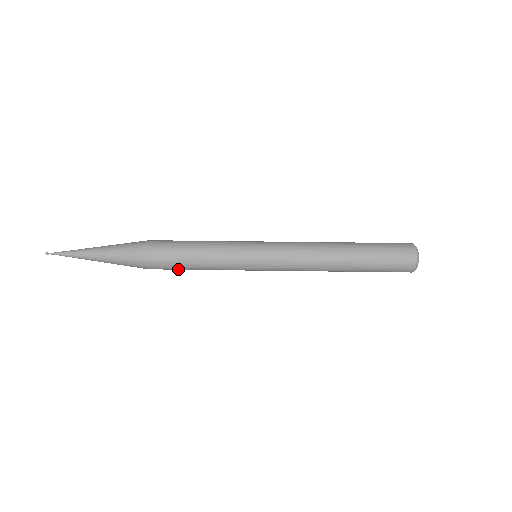
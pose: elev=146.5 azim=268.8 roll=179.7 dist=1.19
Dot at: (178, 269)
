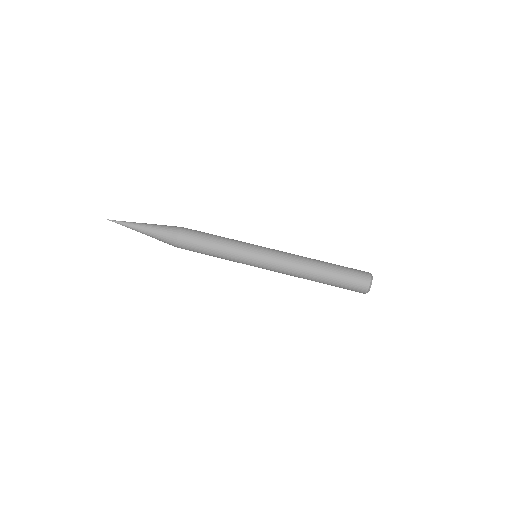
Dot at: occluded
